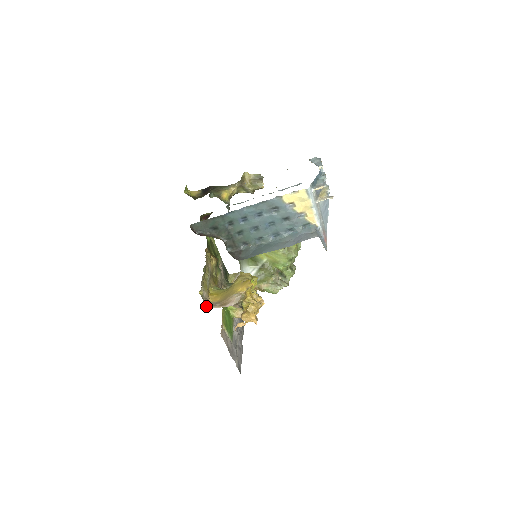
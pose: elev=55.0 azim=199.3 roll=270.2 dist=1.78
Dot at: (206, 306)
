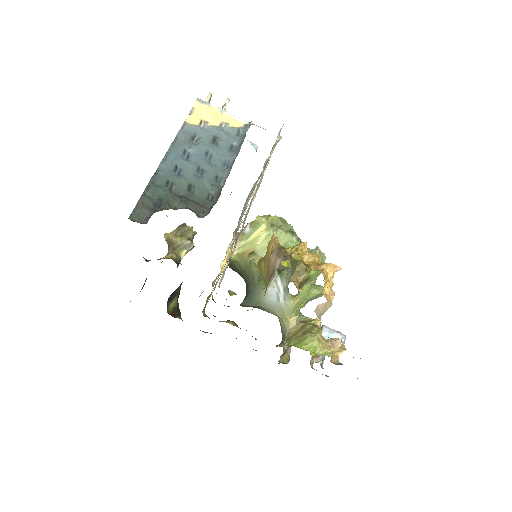
Dot at: occluded
